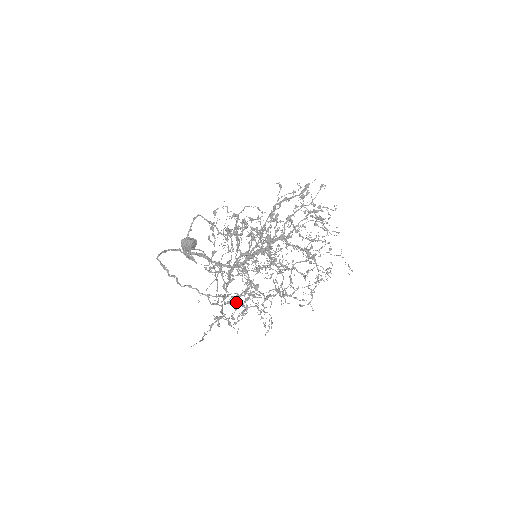
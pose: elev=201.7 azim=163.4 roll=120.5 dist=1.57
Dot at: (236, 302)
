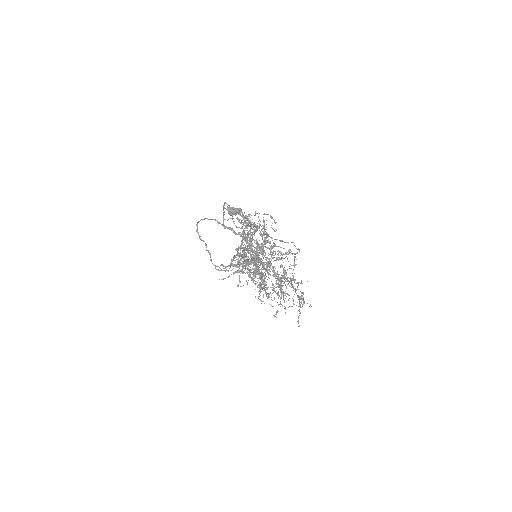
Dot at: occluded
